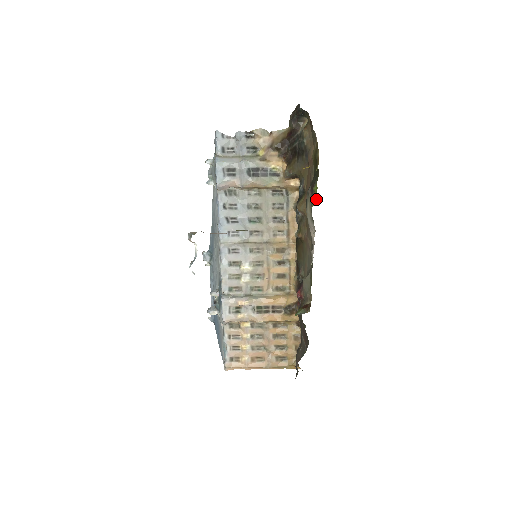
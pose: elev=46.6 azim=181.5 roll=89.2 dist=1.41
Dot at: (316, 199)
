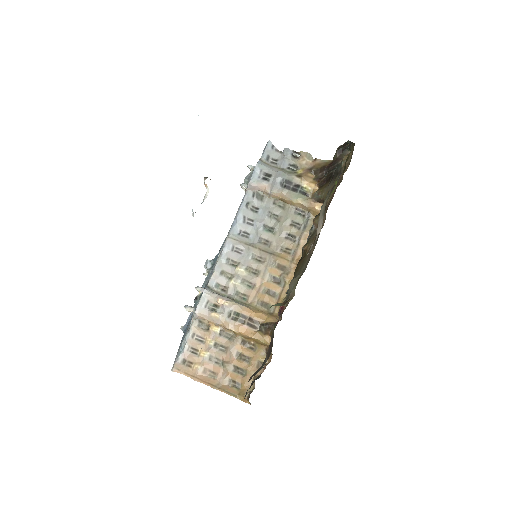
Dot at: (334, 189)
